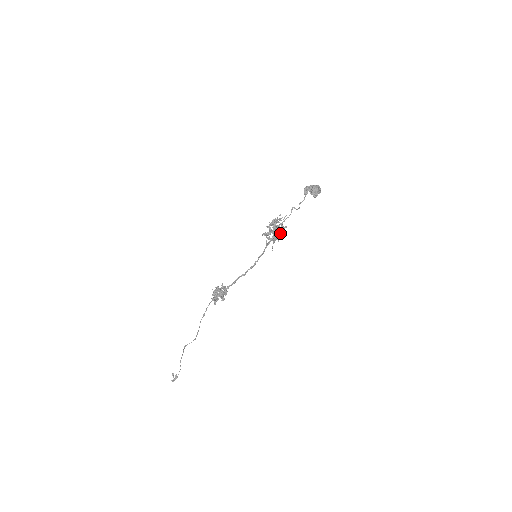
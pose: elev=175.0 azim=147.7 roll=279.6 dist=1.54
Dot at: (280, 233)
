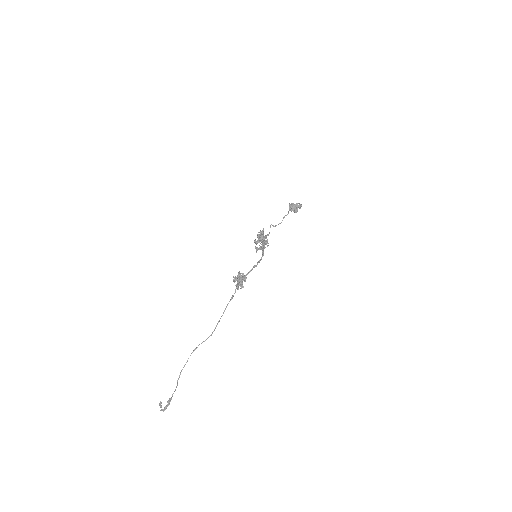
Dot at: occluded
